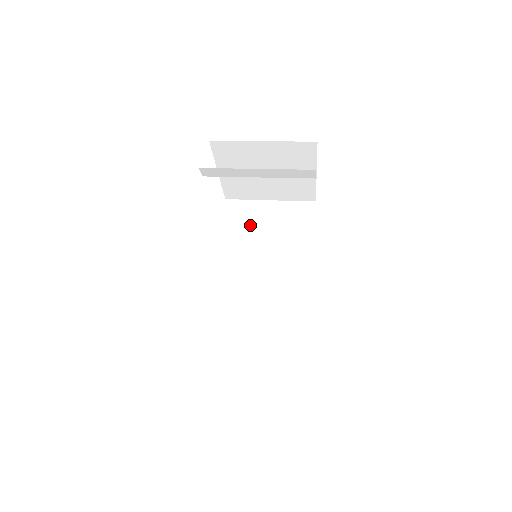
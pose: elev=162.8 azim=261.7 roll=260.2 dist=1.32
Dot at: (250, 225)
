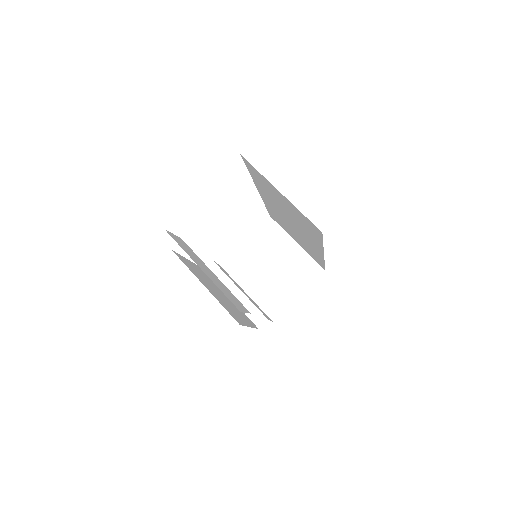
Dot at: (270, 191)
